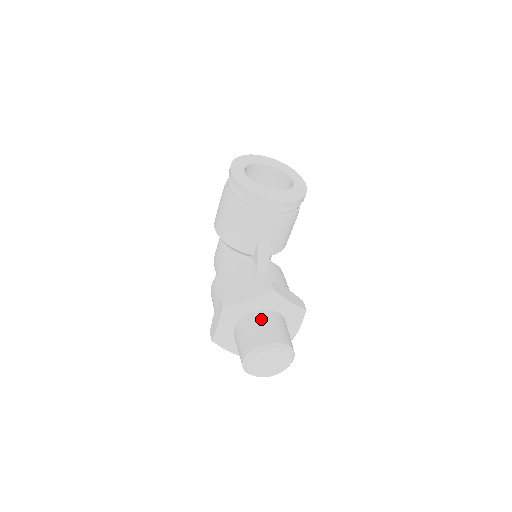
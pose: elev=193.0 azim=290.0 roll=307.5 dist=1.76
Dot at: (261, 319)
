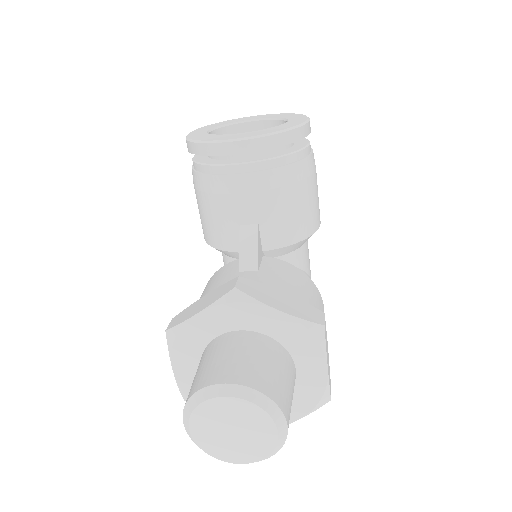
Dot at: (221, 346)
